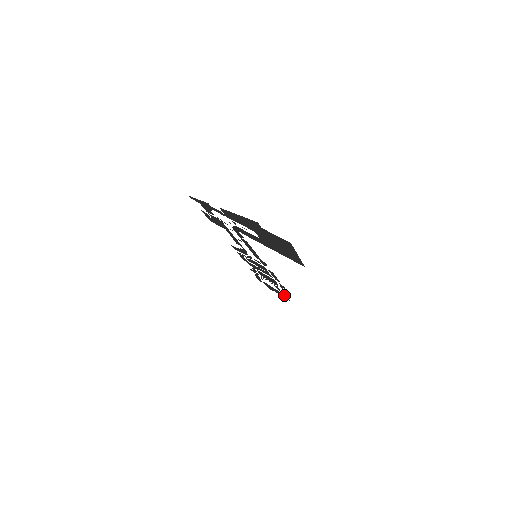
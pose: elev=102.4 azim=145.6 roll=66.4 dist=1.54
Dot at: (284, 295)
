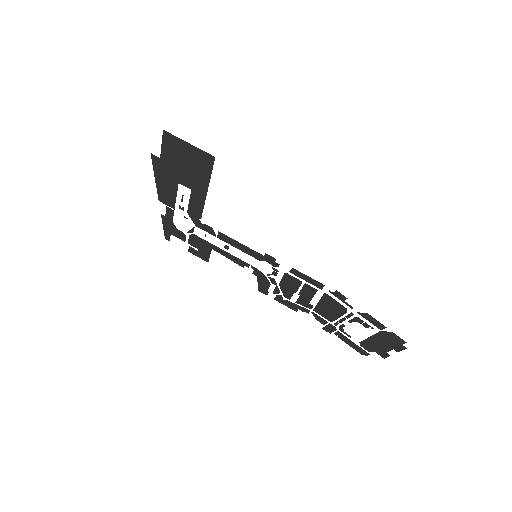
Dot at: (385, 333)
